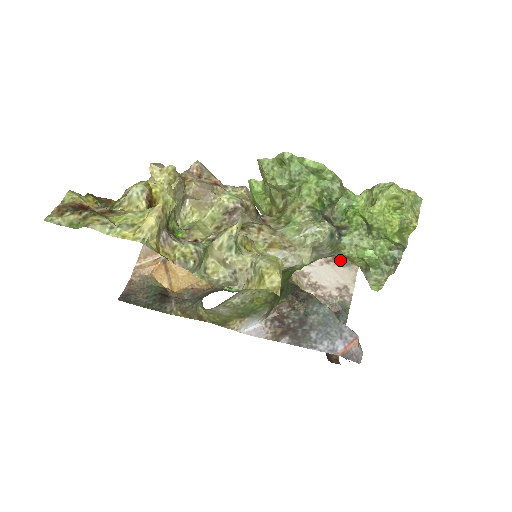
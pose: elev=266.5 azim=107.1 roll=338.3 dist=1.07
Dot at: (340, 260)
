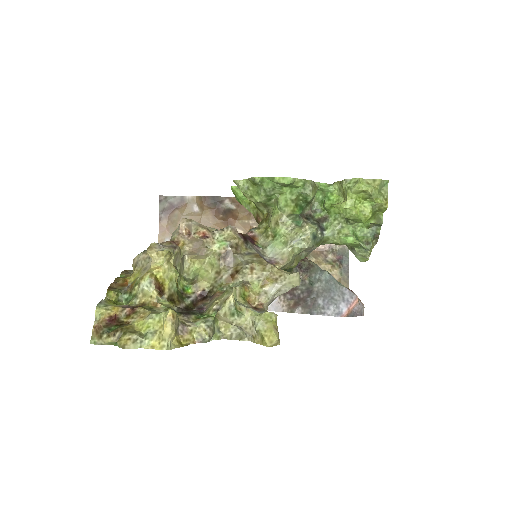
Dot at: occluded
